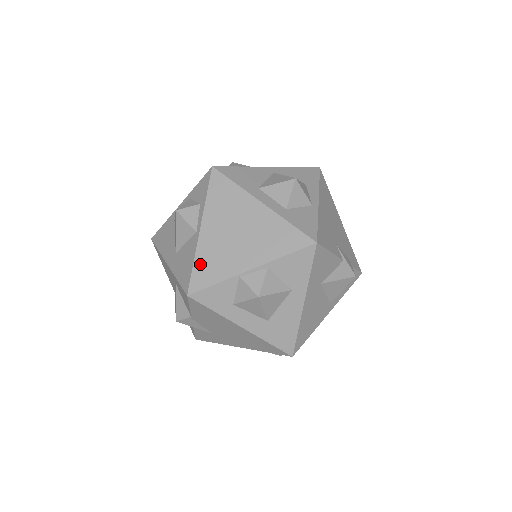
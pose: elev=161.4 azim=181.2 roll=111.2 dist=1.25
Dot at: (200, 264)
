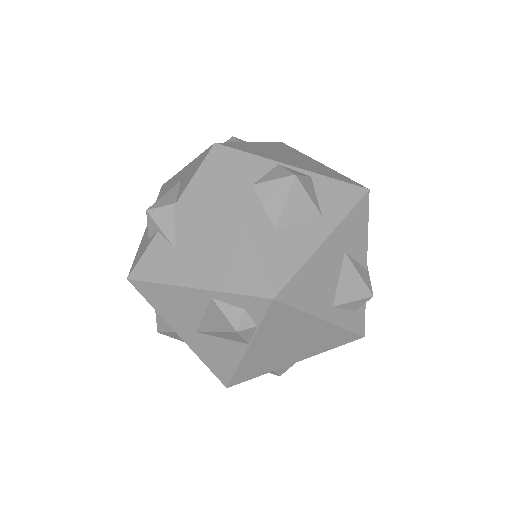
Dot at: (241, 145)
